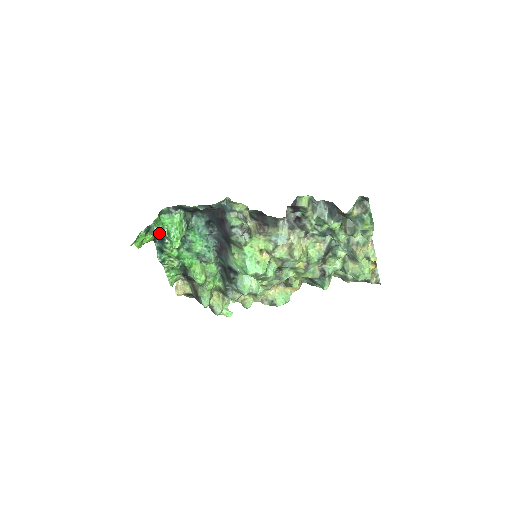
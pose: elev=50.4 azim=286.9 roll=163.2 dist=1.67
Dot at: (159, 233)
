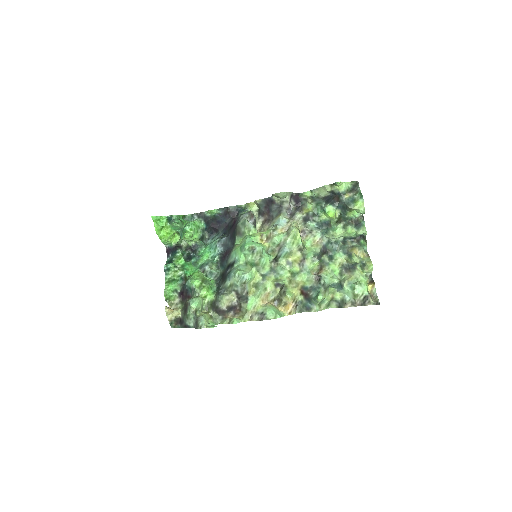
Dot at: (178, 223)
